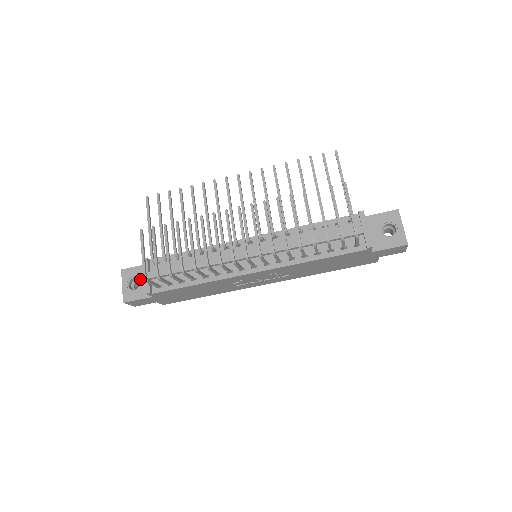
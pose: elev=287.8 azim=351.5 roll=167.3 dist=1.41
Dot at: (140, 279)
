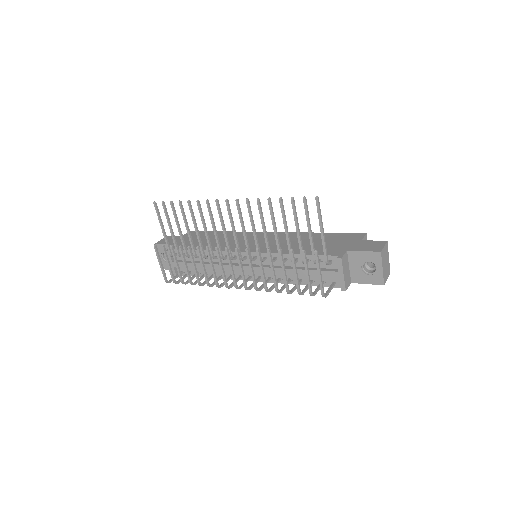
Dot at: occluded
